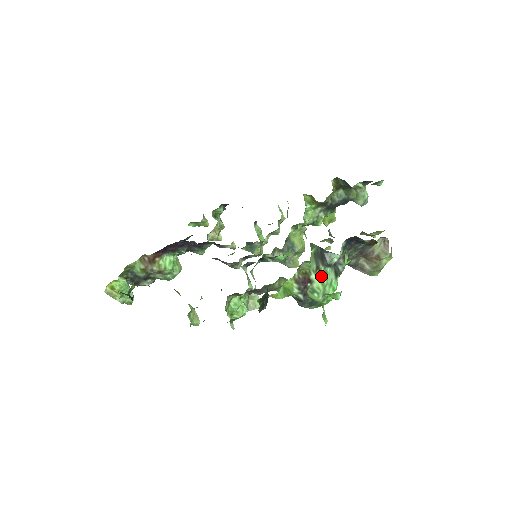
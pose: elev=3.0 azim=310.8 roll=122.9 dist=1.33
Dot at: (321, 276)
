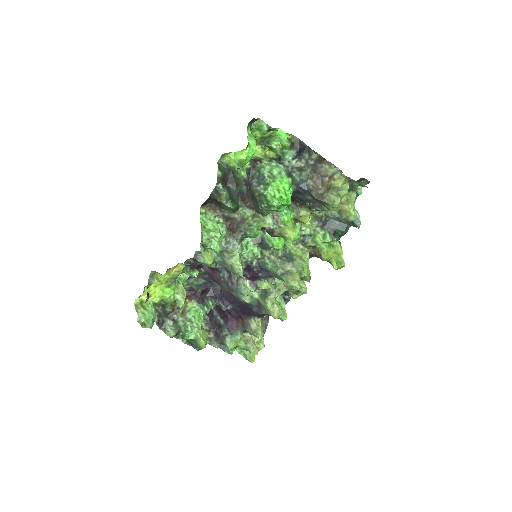
Dot at: (272, 165)
